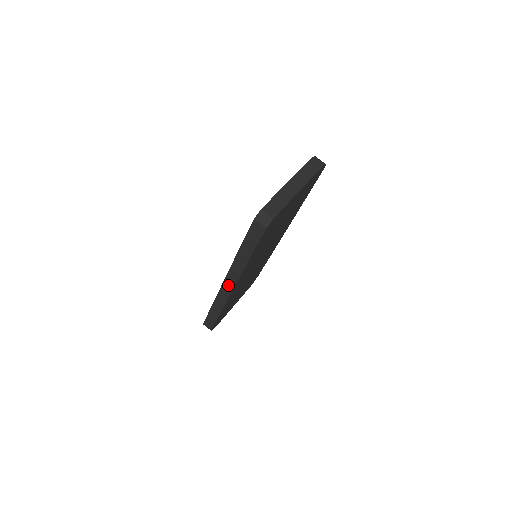
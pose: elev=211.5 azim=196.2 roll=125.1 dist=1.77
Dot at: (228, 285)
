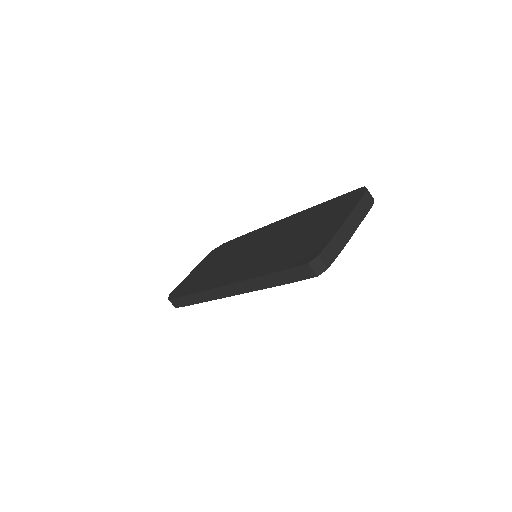
Dot at: (228, 290)
